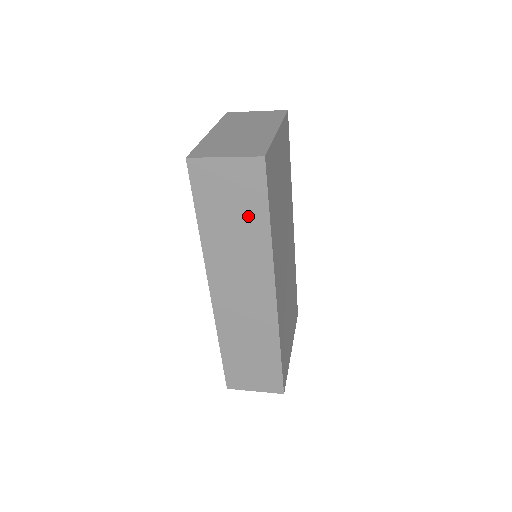
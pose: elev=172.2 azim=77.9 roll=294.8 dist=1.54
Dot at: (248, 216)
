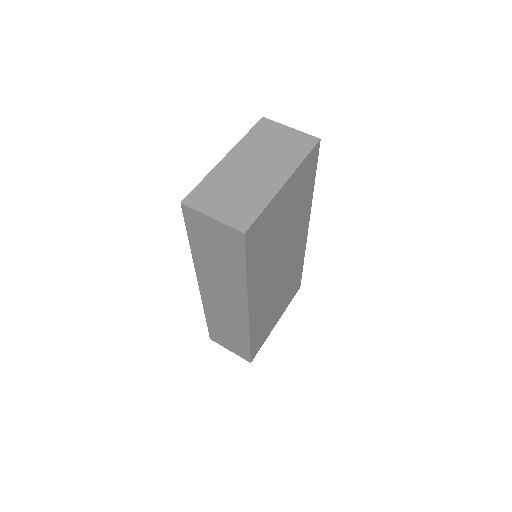
Dot at: (229, 261)
